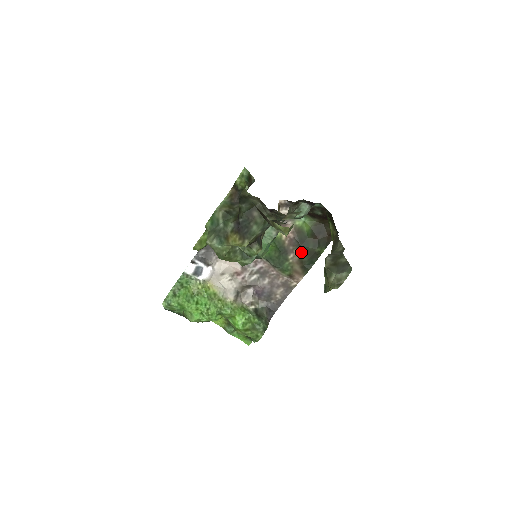
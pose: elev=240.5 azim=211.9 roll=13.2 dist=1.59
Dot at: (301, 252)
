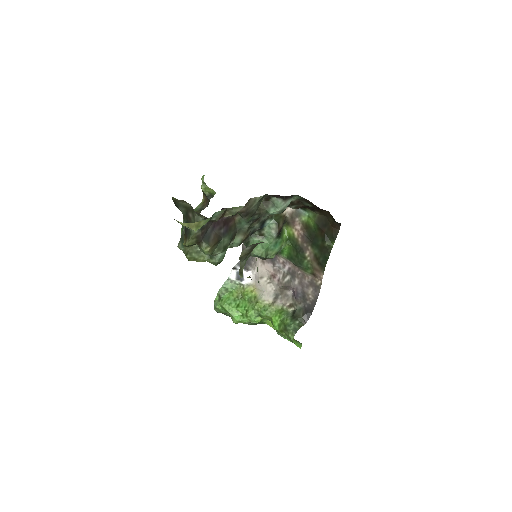
Dot at: (314, 248)
